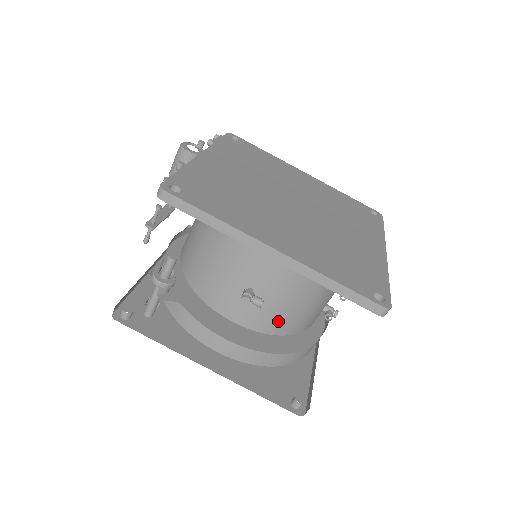
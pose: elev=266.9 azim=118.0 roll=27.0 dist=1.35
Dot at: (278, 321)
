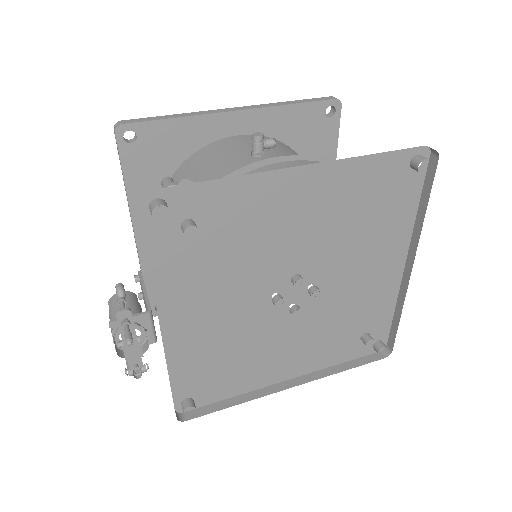
Dot at: occluded
